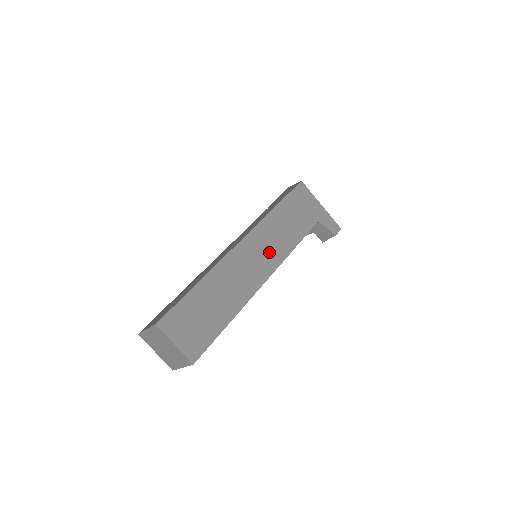
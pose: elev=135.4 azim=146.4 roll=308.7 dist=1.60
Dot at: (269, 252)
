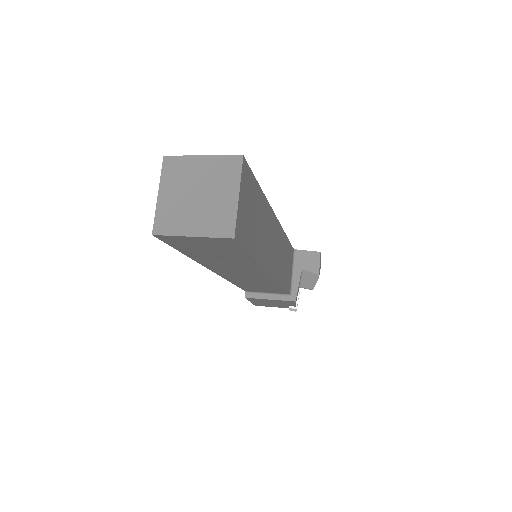
Dot at: occluded
